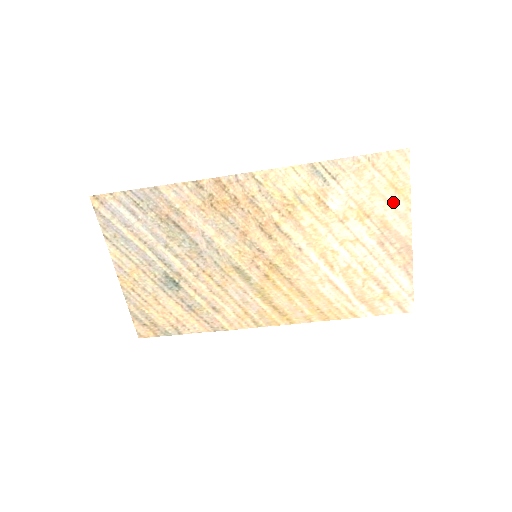
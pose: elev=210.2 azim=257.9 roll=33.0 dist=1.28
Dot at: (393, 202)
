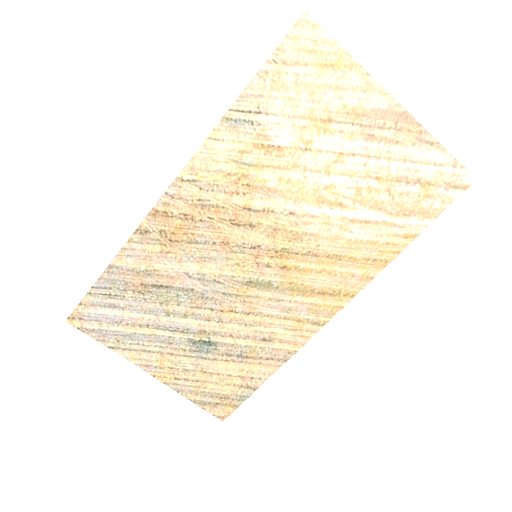
Dot at: (341, 82)
